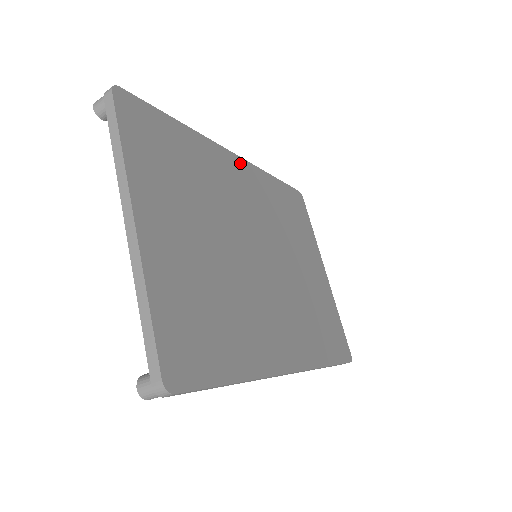
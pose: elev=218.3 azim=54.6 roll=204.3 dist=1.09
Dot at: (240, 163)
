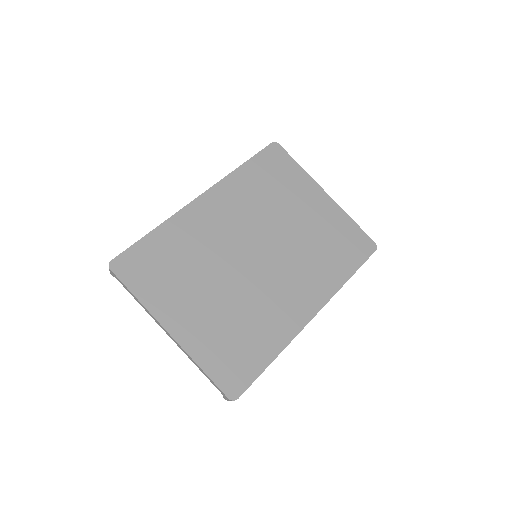
Dot at: (209, 196)
